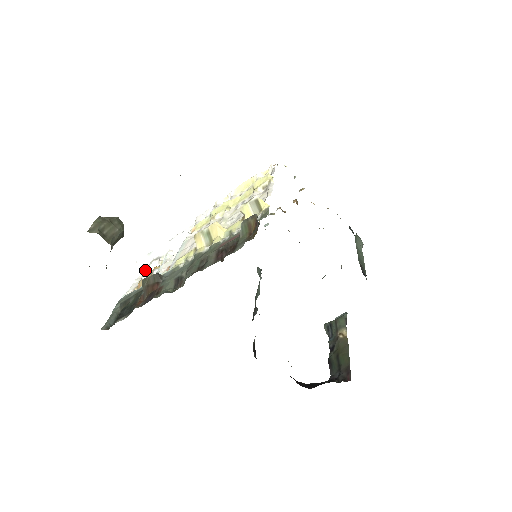
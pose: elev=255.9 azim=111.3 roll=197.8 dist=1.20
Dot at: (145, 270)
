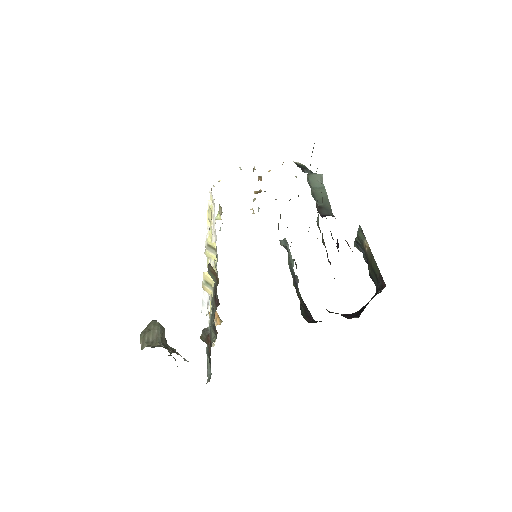
Dot at: occluded
